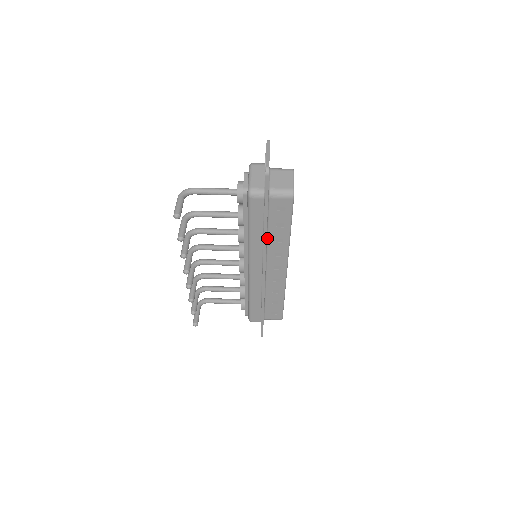
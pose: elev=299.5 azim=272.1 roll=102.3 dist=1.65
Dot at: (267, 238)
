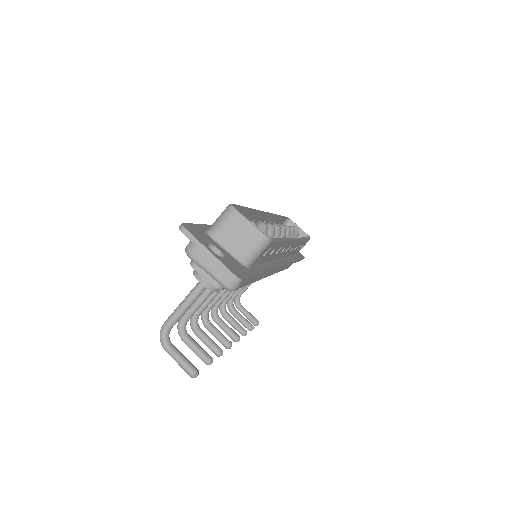
Dot at: (267, 263)
